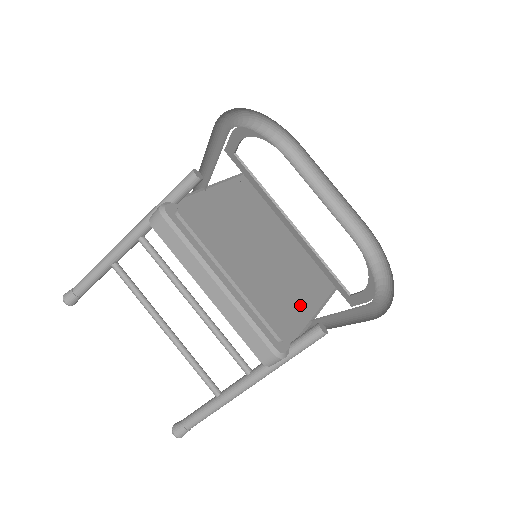
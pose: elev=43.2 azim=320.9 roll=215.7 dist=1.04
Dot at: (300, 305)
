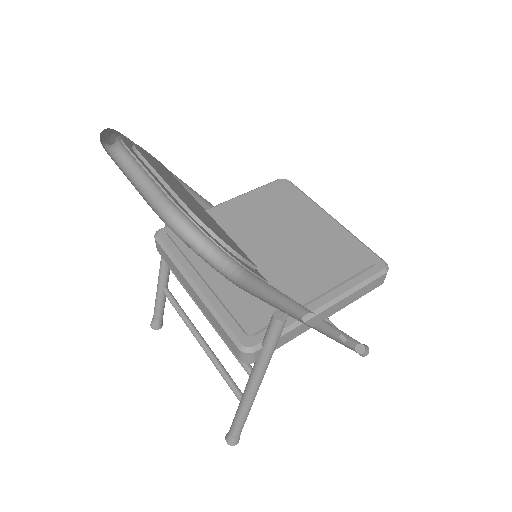
Dot at: (295, 297)
